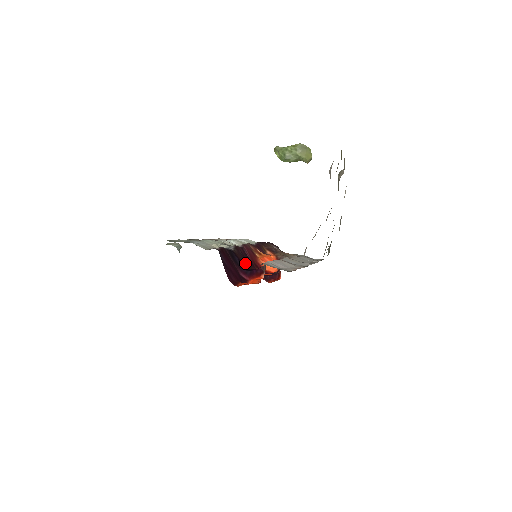
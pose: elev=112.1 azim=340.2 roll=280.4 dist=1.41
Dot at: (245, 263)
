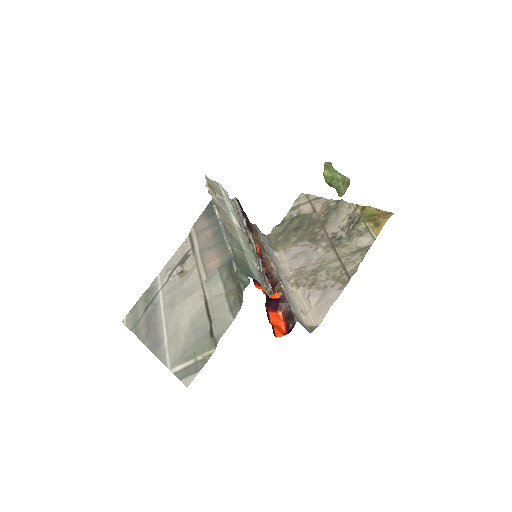
Dot at: occluded
